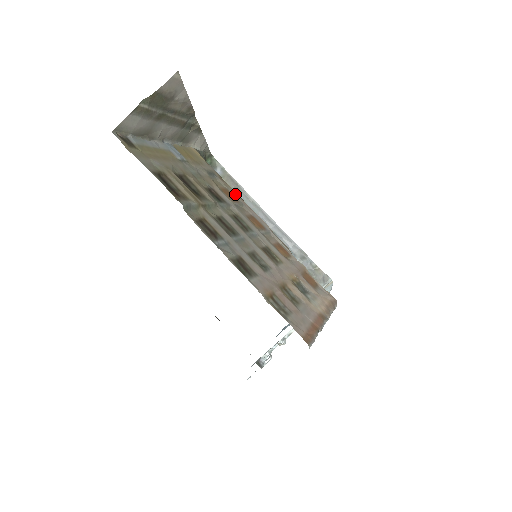
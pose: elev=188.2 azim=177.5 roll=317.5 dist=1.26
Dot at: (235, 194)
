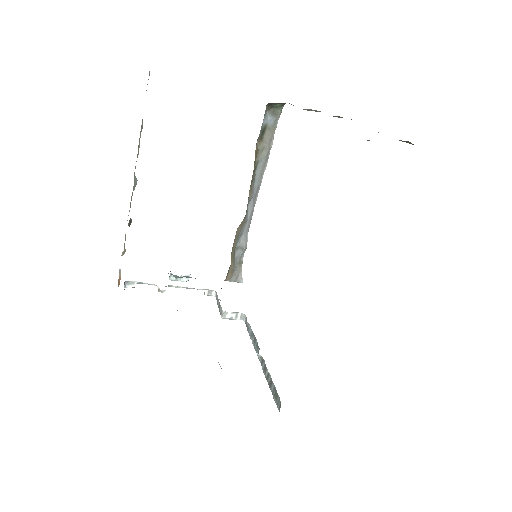
Dot at: occluded
